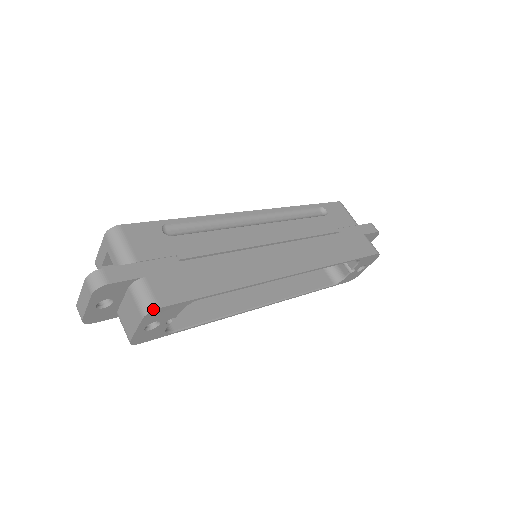
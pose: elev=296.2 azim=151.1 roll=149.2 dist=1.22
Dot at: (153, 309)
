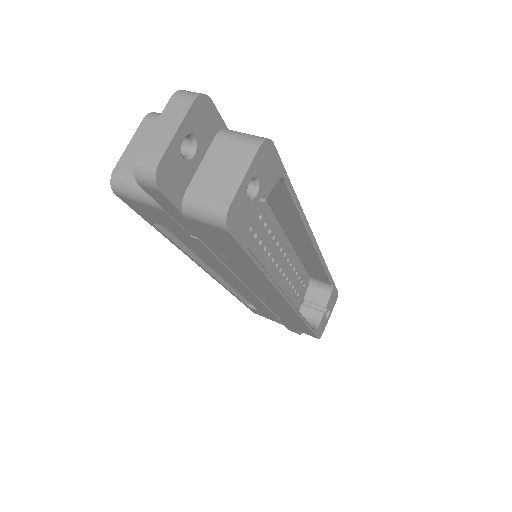
Dot at: occluded
